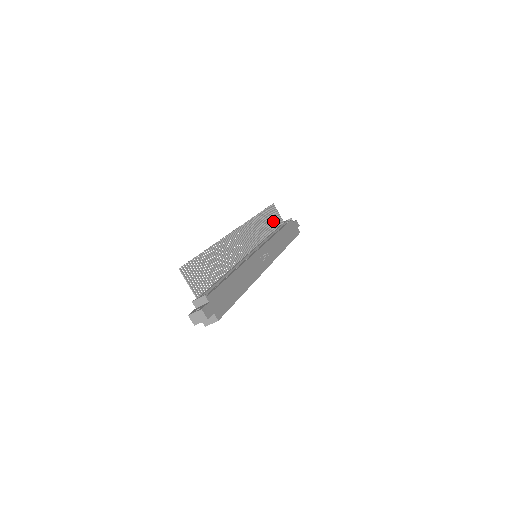
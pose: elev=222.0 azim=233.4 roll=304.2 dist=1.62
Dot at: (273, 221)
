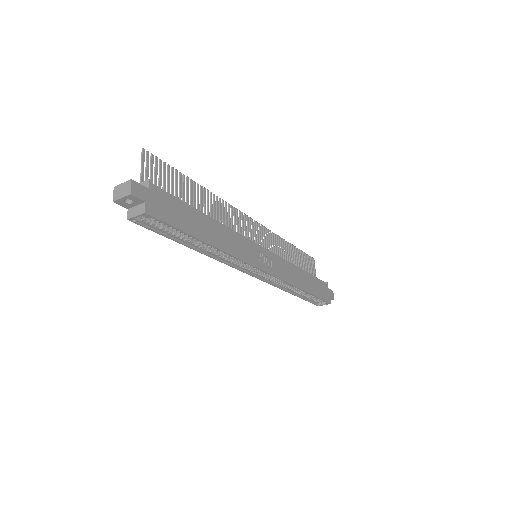
Dot at: (303, 268)
